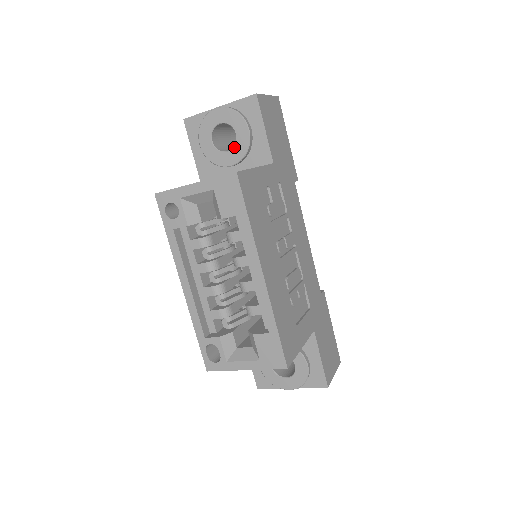
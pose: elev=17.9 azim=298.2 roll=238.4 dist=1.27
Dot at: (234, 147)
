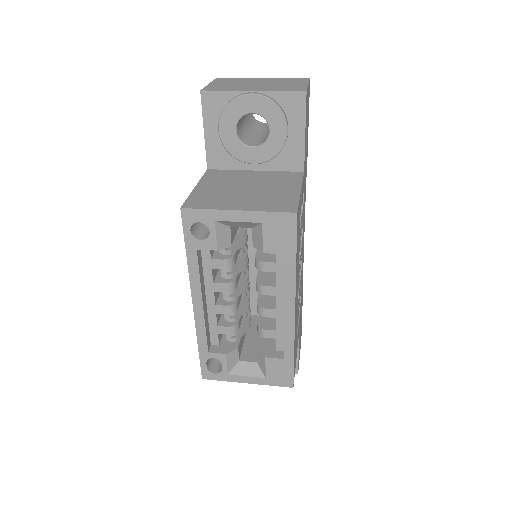
Dot at: (263, 145)
